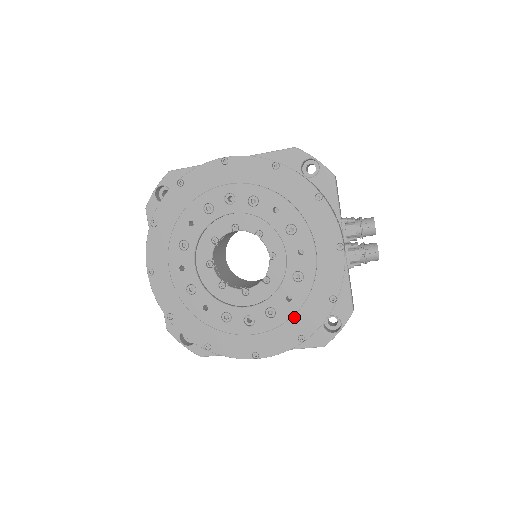
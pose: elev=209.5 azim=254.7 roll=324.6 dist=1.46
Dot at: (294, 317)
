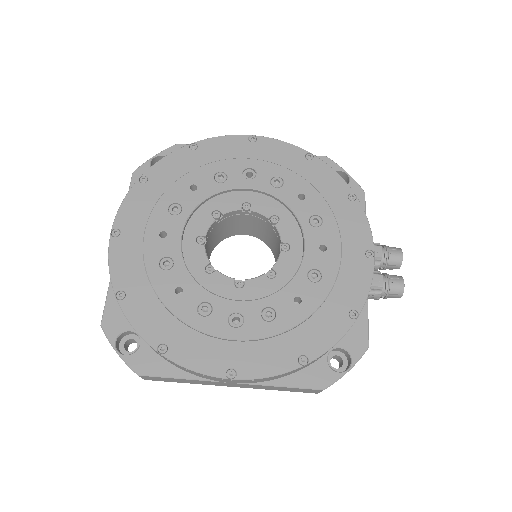
Dot at: (298, 328)
